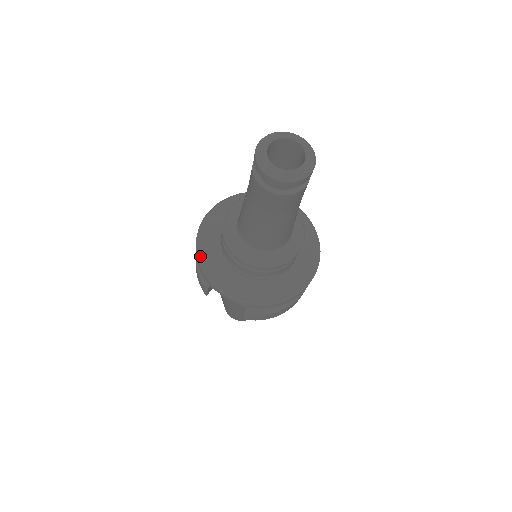
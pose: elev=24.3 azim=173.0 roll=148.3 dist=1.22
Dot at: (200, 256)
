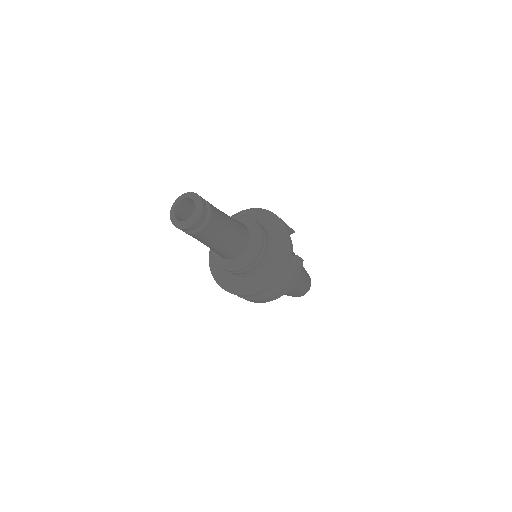
Dot at: occluded
